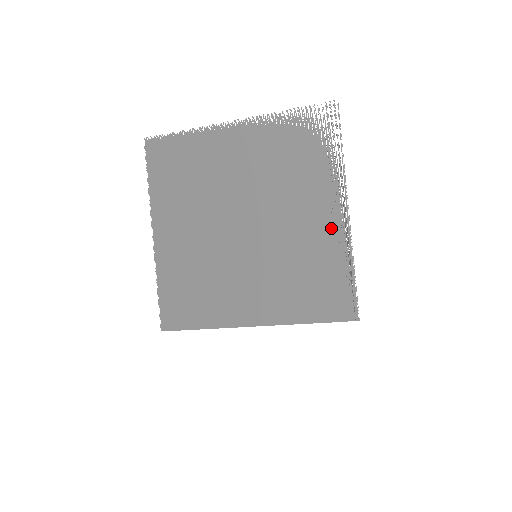
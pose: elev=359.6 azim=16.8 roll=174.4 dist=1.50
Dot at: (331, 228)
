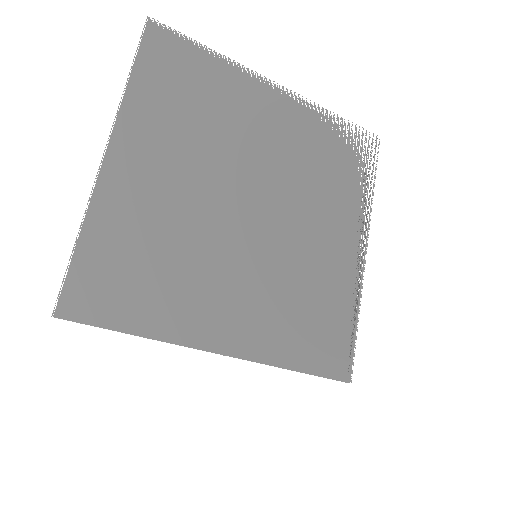
Dot at: (347, 261)
